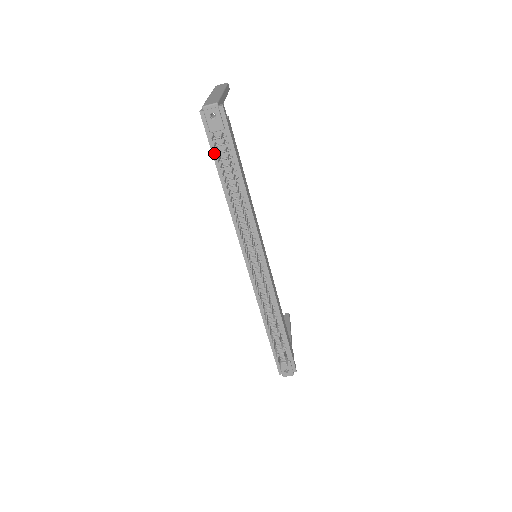
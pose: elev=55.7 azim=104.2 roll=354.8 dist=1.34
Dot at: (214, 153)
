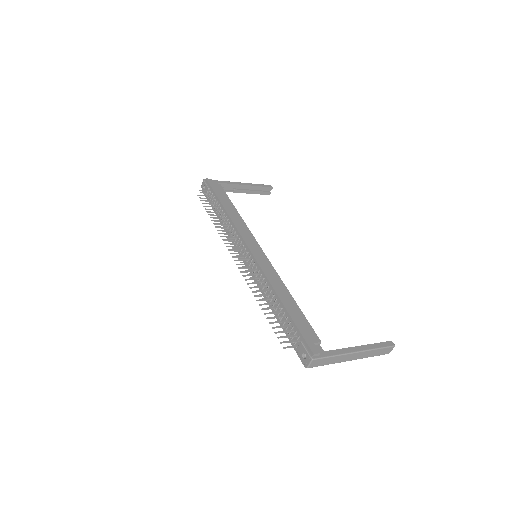
Dot at: (211, 205)
